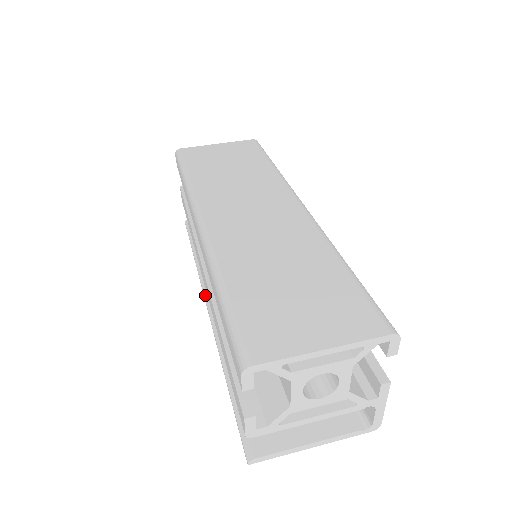
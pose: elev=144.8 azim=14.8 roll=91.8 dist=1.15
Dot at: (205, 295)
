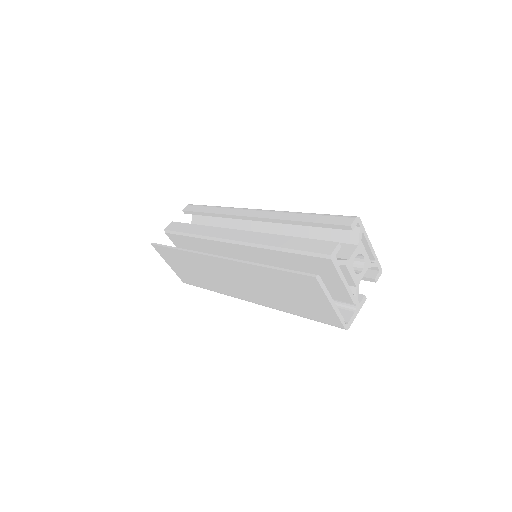
Dot at: (212, 254)
